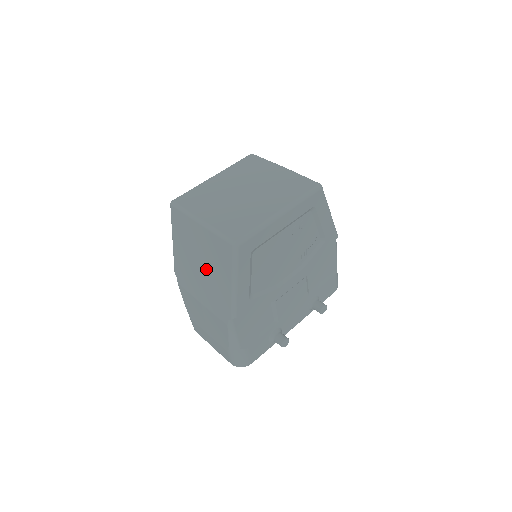
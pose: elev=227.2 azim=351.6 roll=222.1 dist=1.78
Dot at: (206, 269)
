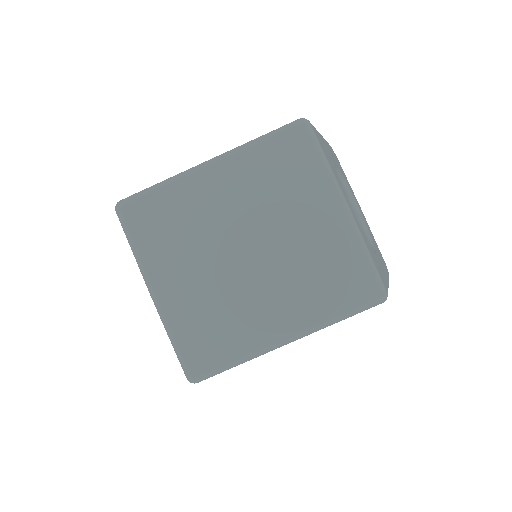
Dot at: occluded
